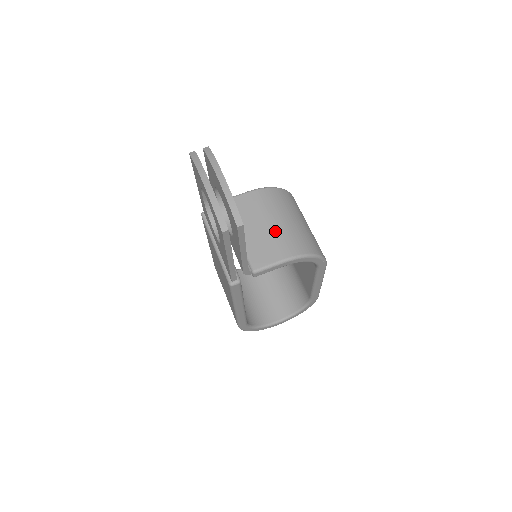
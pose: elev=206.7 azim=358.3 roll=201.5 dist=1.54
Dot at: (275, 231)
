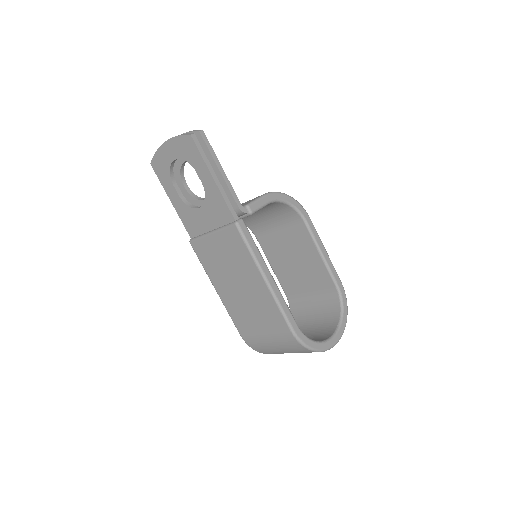
Dot at: occluded
